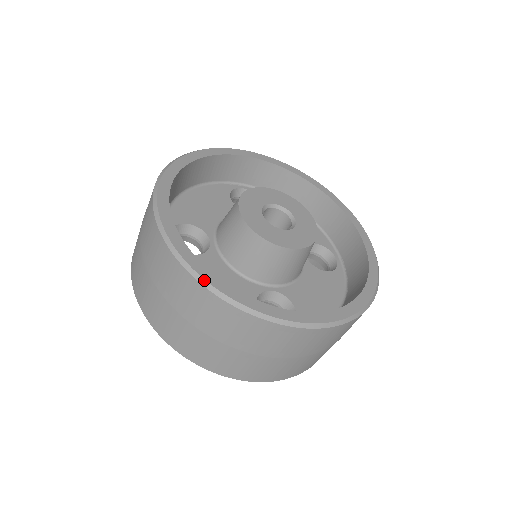
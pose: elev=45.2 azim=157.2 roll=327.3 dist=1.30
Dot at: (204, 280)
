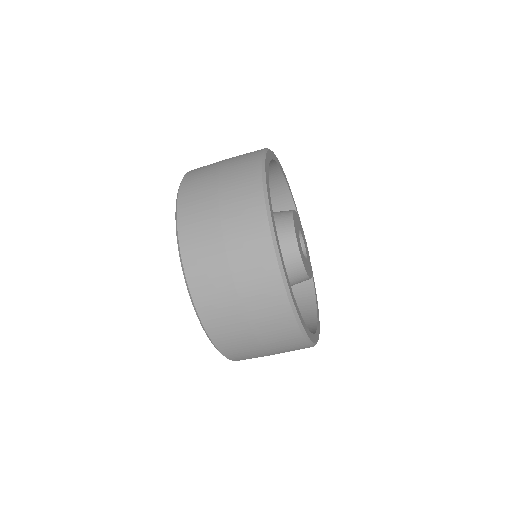
Dot at: (269, 205)
